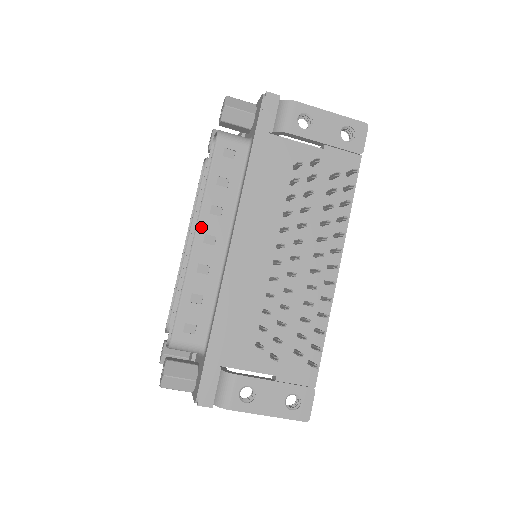
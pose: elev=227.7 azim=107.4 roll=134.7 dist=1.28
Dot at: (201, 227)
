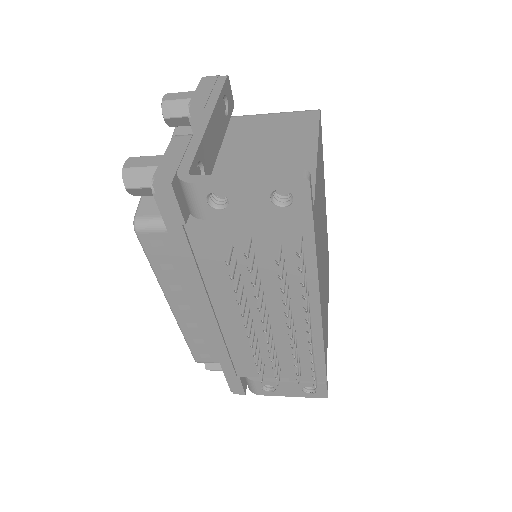
Dot at: (171, 301)
